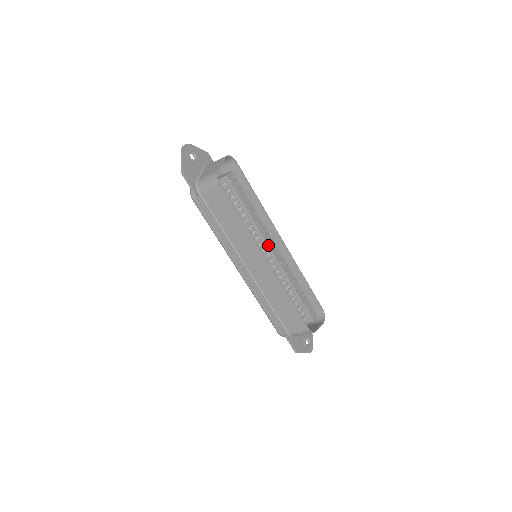
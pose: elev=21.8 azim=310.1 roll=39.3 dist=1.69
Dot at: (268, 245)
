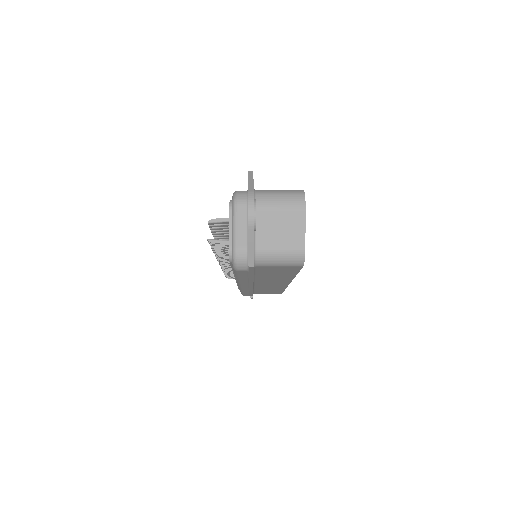
Dot at: occluded
